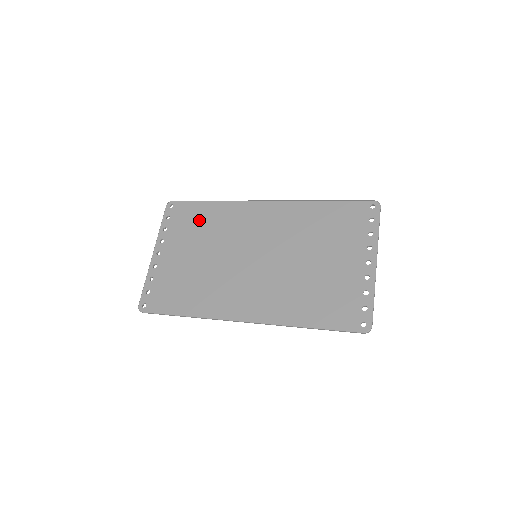
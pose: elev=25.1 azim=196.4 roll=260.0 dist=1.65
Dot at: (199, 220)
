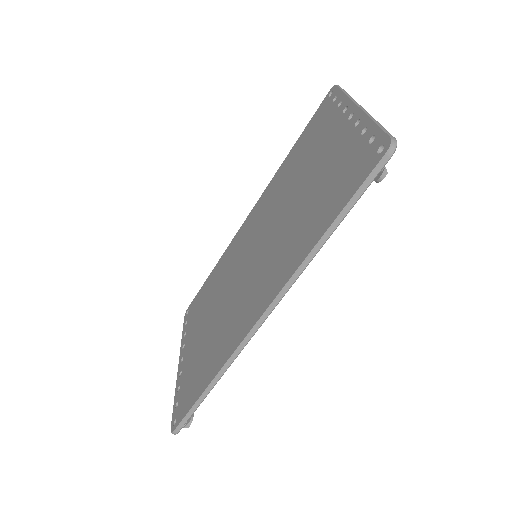
Dot at: (206, 294)
